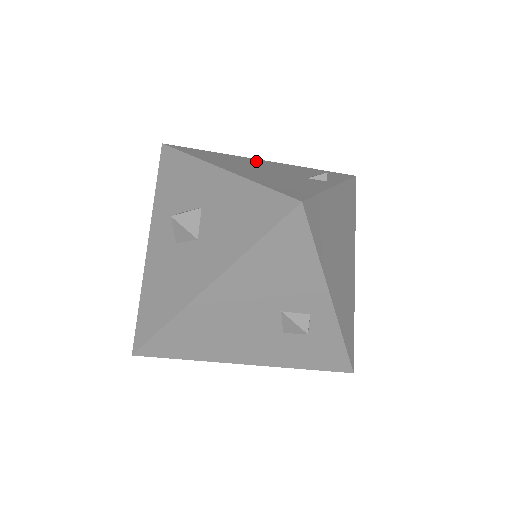
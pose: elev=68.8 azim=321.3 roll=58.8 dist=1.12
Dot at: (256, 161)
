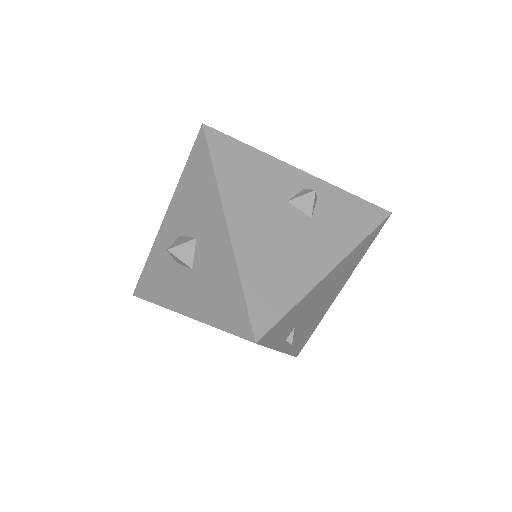
Dot at: occluded
